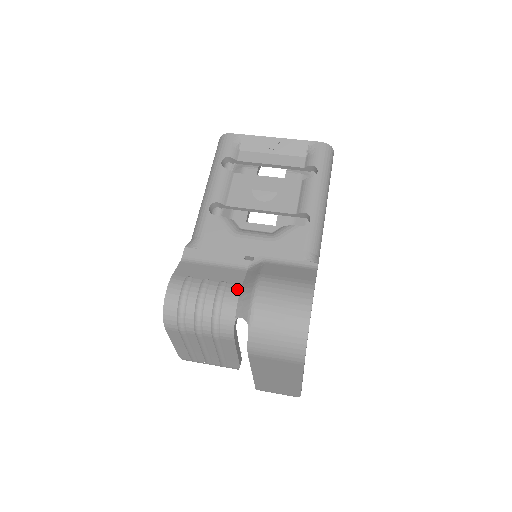
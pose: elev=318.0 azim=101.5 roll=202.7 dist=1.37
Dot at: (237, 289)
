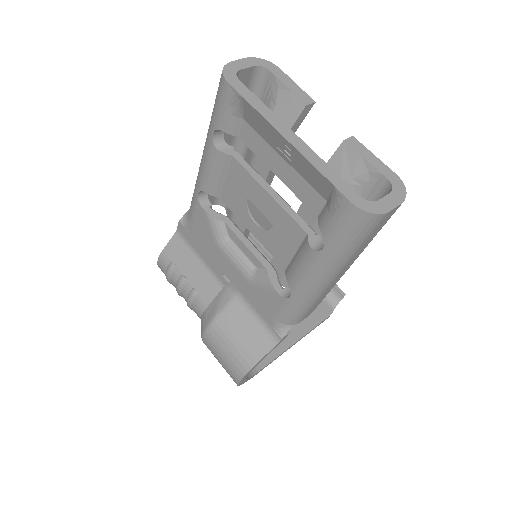
Dot at: (202, 307)
